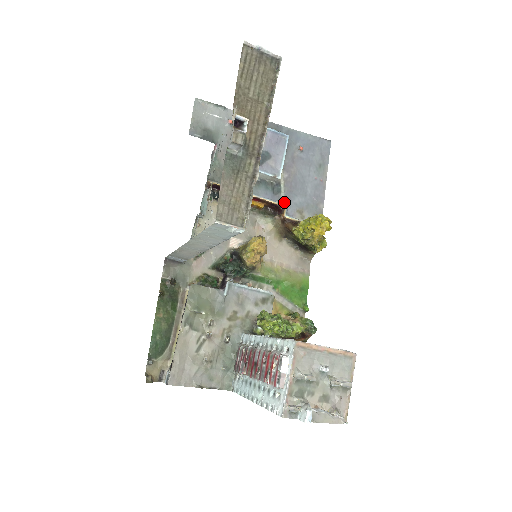
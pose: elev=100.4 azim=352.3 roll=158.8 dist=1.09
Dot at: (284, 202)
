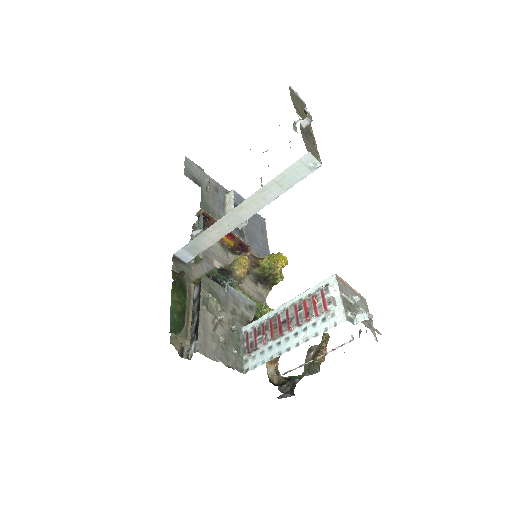
Dot at: (248, 244)
